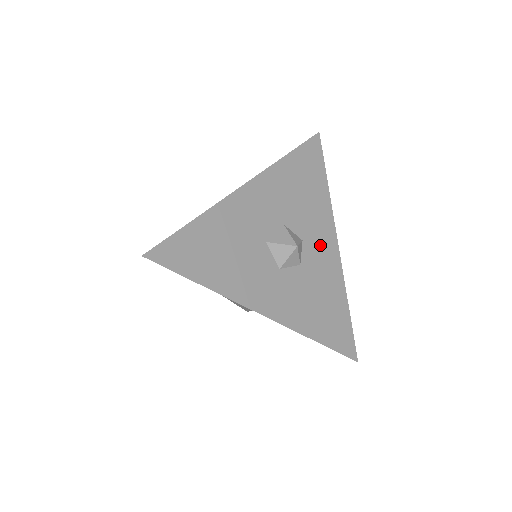
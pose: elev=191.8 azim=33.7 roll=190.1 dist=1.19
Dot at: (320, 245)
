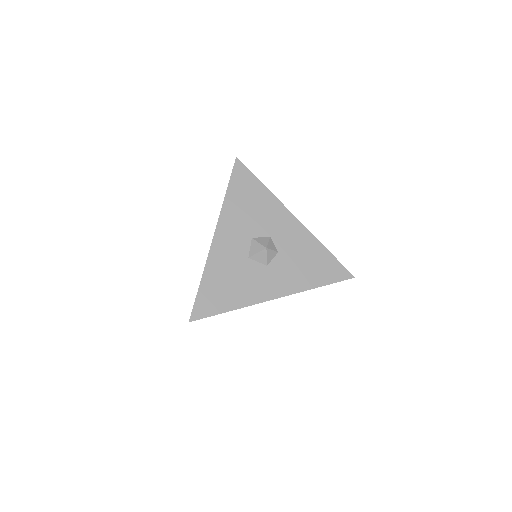
Dot at: (284, 229)
